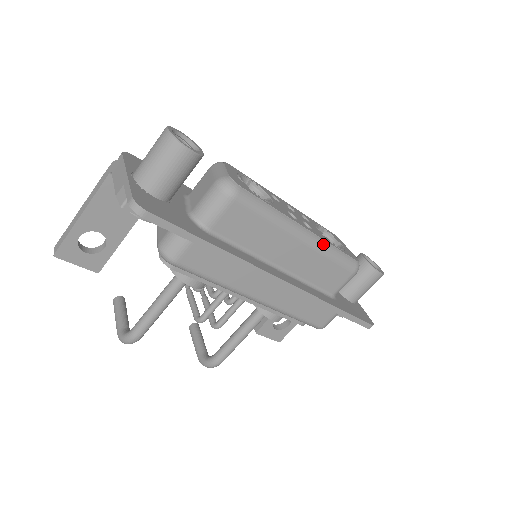
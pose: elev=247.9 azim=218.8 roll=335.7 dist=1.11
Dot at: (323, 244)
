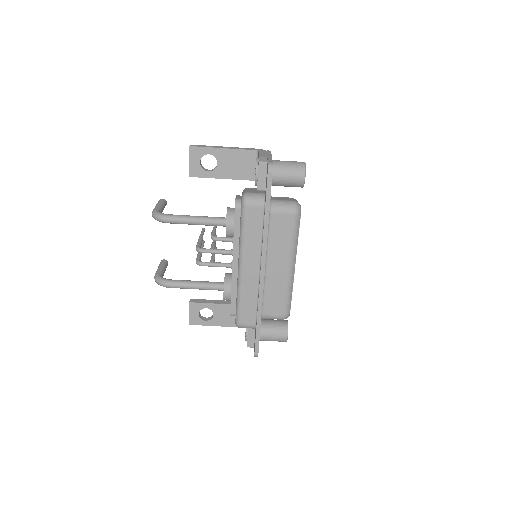
Dot at: (292, 283)
